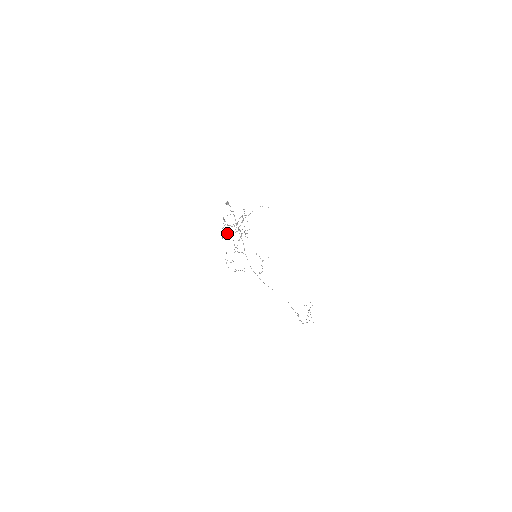
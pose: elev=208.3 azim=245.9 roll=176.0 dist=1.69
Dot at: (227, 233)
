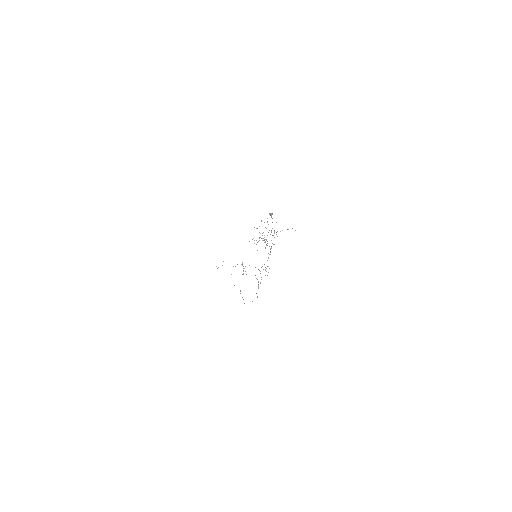
Dot at: occluded
